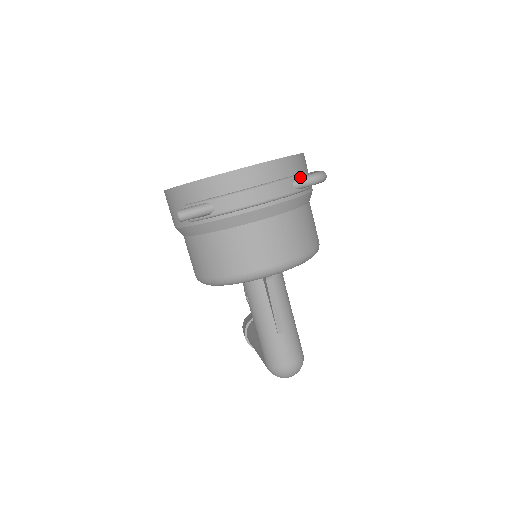
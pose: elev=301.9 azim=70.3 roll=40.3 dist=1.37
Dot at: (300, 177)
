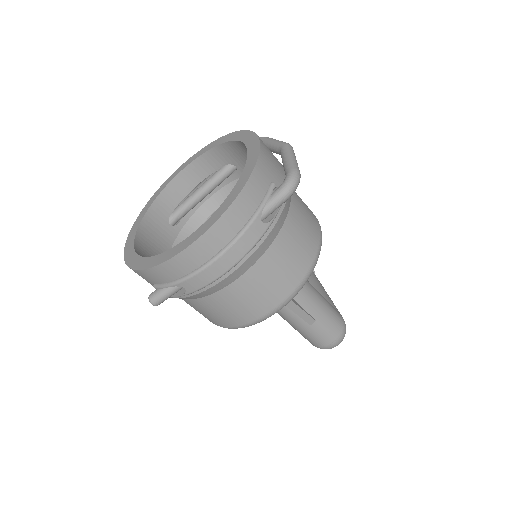
Dot at: (267, 201)
